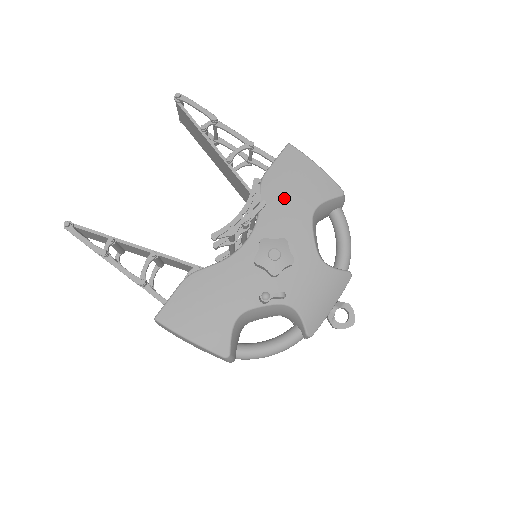
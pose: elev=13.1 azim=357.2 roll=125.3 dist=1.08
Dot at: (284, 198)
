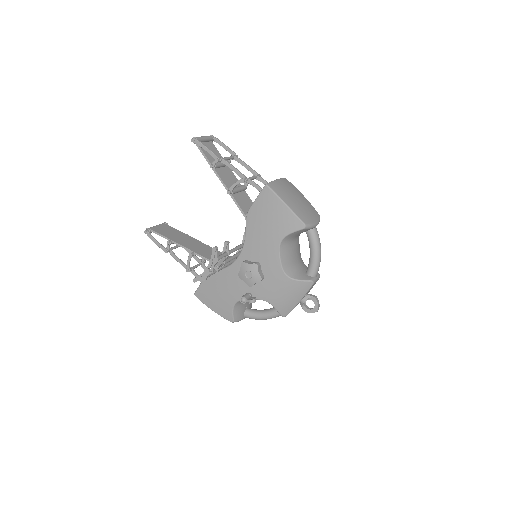
Dot at: (260, 230)
